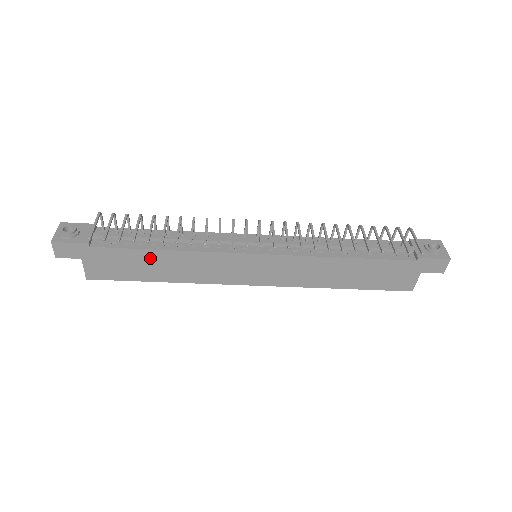
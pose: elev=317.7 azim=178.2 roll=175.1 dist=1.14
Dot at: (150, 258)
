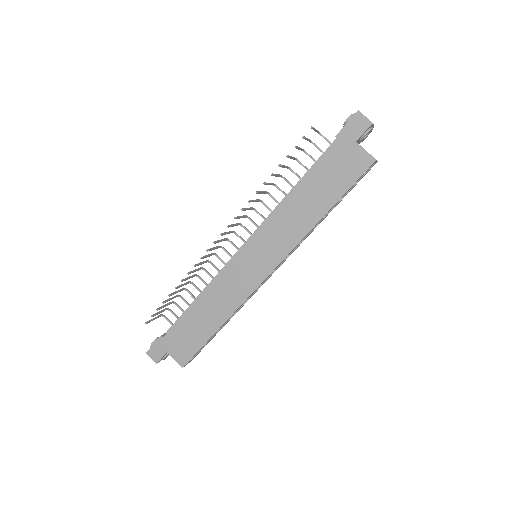
Dot at: (195, 315)
